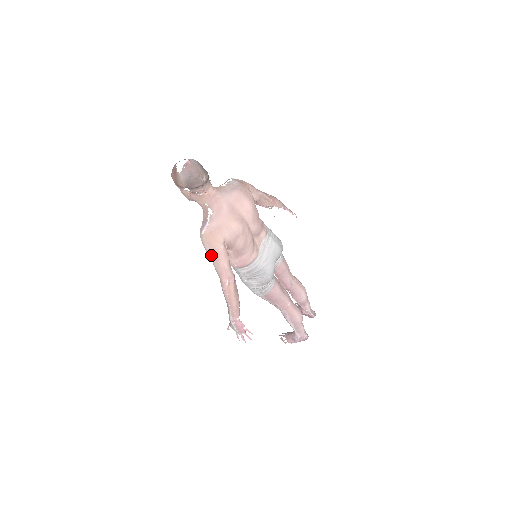
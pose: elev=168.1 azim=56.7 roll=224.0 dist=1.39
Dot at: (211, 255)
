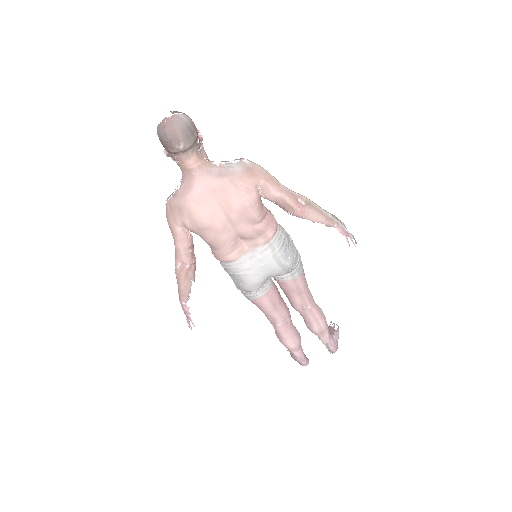
Dot at: (171, 229)
